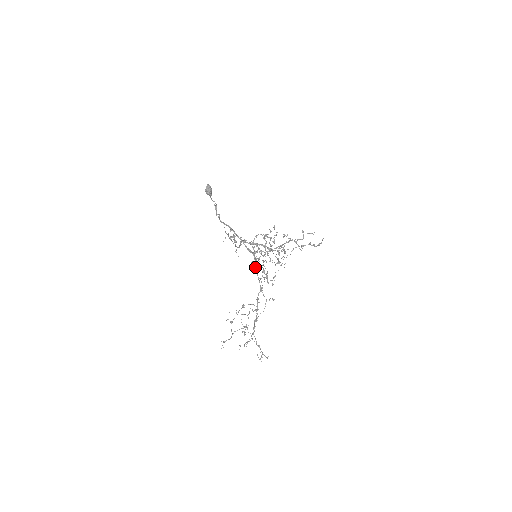
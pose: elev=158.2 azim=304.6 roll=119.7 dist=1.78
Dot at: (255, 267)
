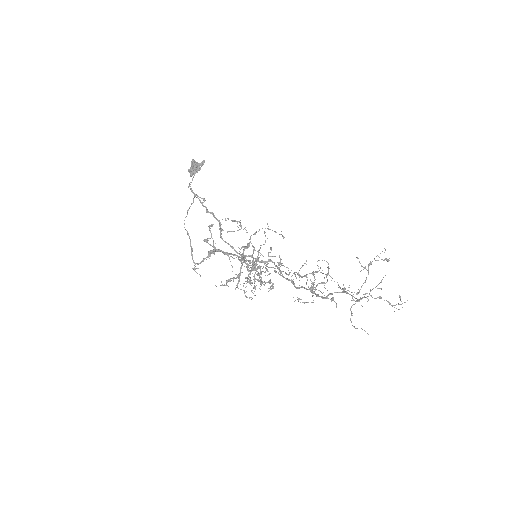
Dot at: occluded
